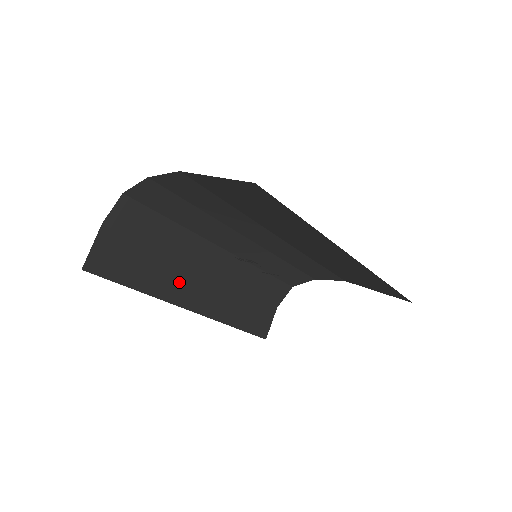
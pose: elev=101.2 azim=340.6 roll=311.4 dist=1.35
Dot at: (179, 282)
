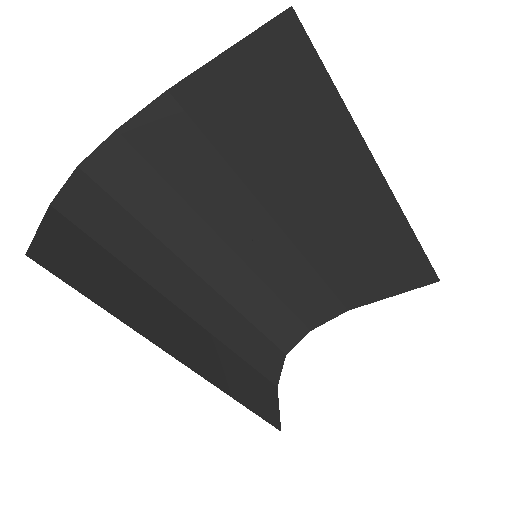
Dot at: (161, 318)
